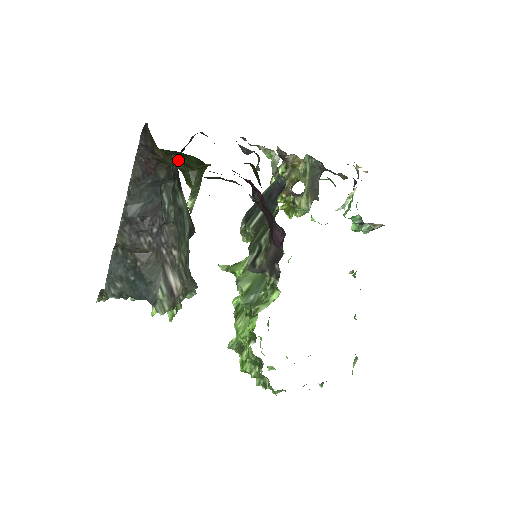
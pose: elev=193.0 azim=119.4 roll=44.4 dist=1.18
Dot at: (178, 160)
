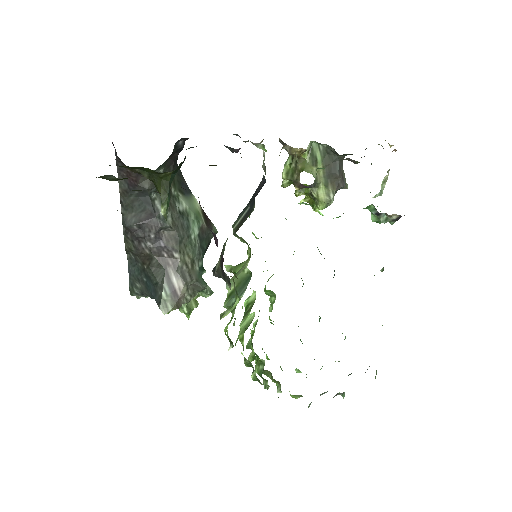
Dot at: (114, 176)
